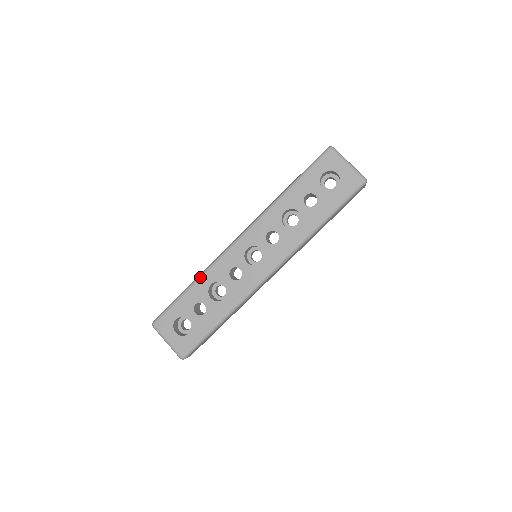
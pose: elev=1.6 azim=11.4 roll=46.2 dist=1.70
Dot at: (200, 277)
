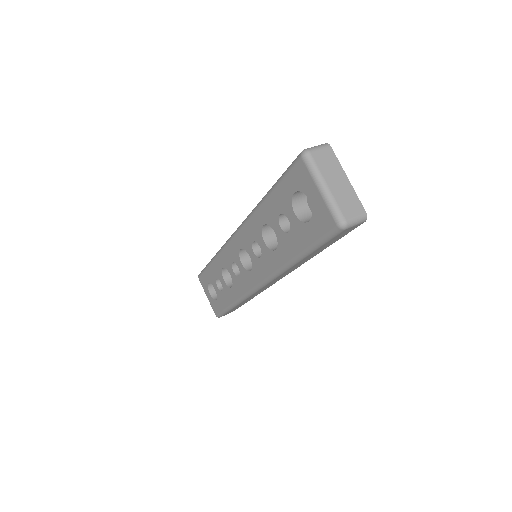
Dot at: (215, 256)
